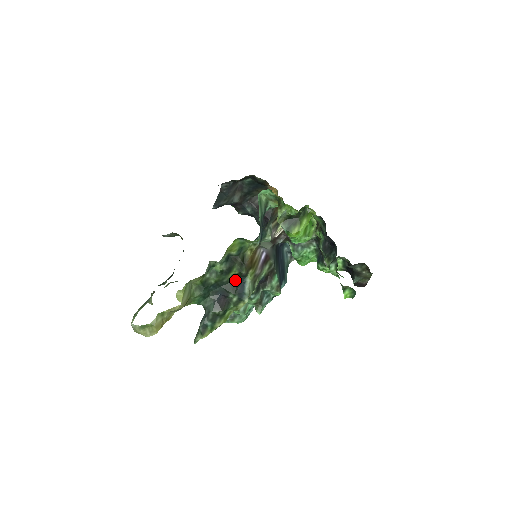
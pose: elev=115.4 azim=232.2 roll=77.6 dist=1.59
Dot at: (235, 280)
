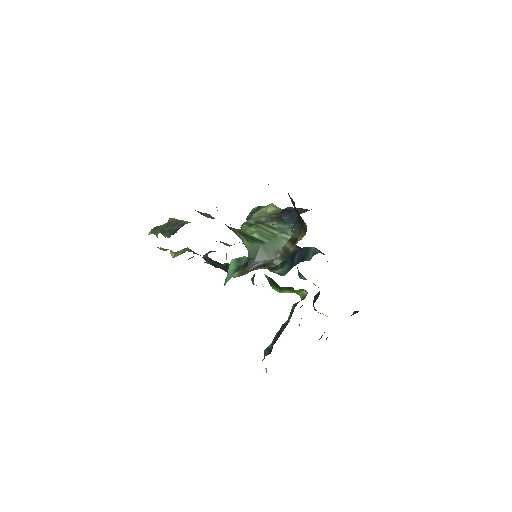
Dot at: occluded
